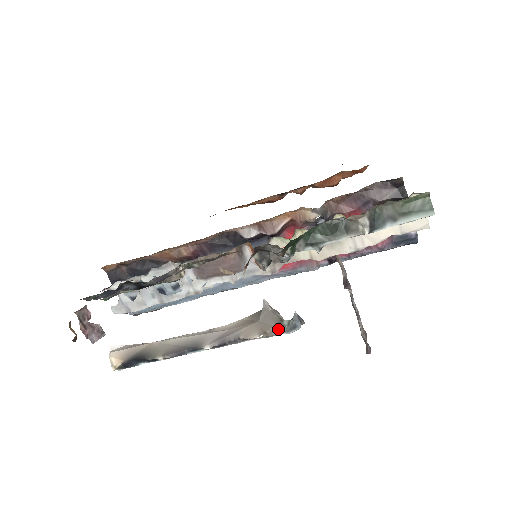
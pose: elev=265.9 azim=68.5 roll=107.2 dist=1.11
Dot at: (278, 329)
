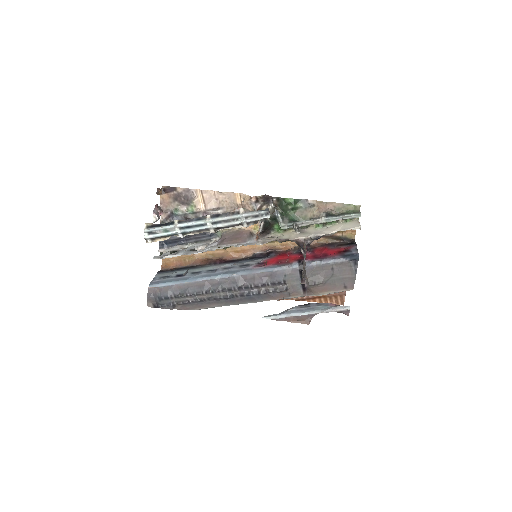
Dot at: (254, 211)
